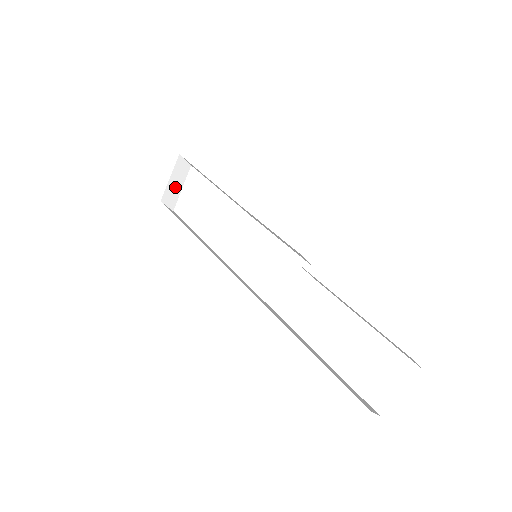
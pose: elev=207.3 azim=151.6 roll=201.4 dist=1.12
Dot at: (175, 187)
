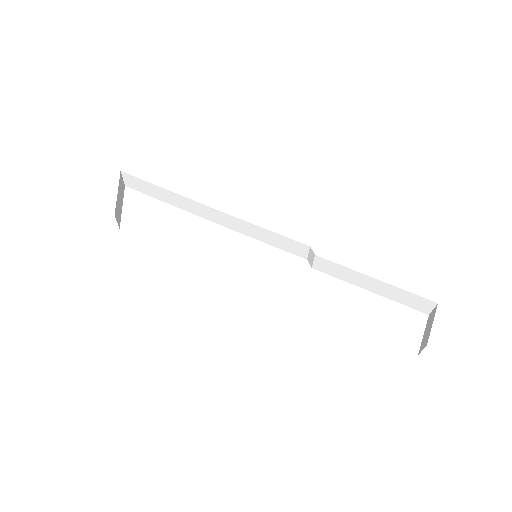
Dot at: (119, 204)
